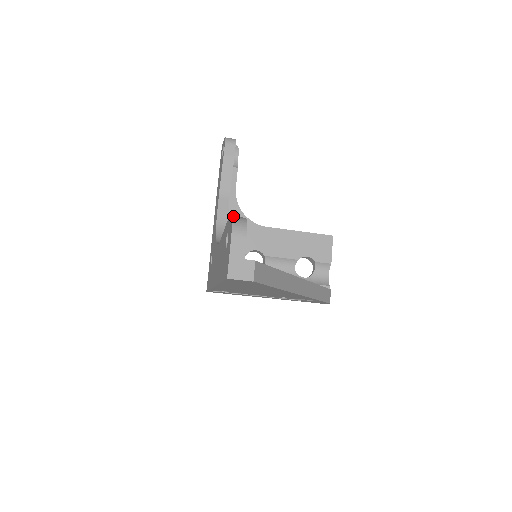
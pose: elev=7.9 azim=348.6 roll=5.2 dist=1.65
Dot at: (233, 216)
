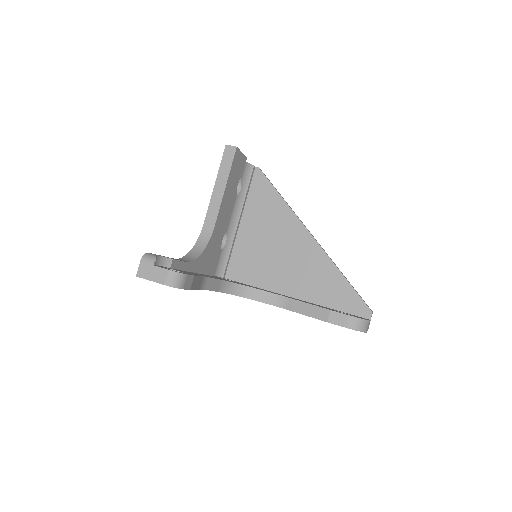
Dot at: (352, 328)
